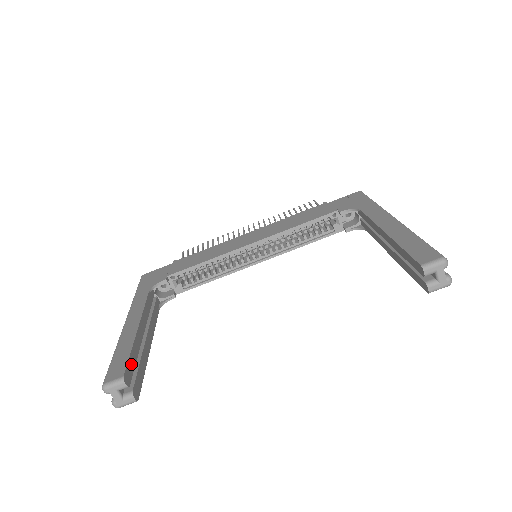
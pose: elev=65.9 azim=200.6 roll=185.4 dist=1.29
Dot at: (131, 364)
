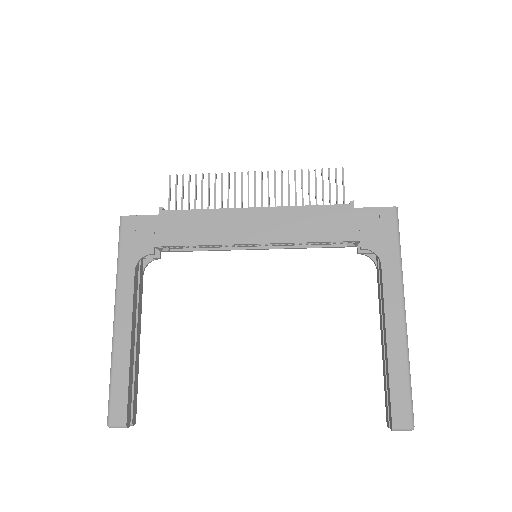
Dot at: (129, 400)
